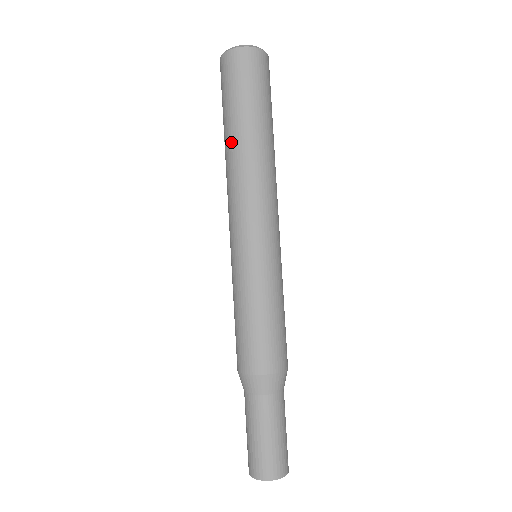
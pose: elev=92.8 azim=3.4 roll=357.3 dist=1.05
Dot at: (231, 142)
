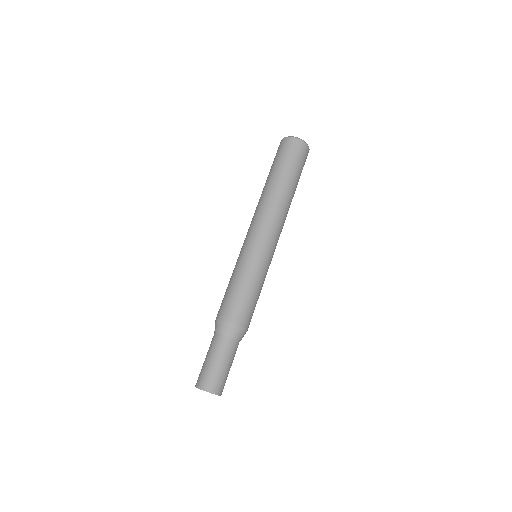
Dot at: (263, 188)
